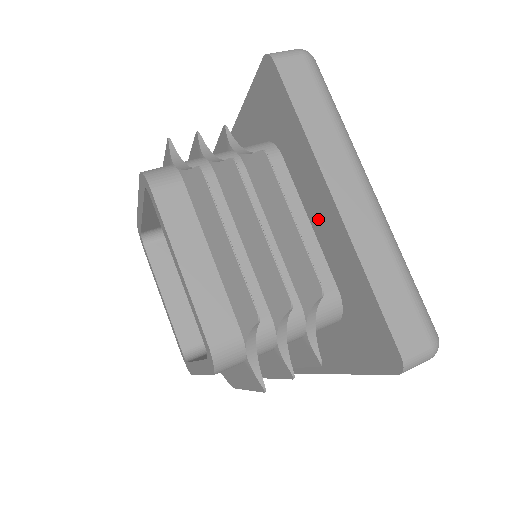
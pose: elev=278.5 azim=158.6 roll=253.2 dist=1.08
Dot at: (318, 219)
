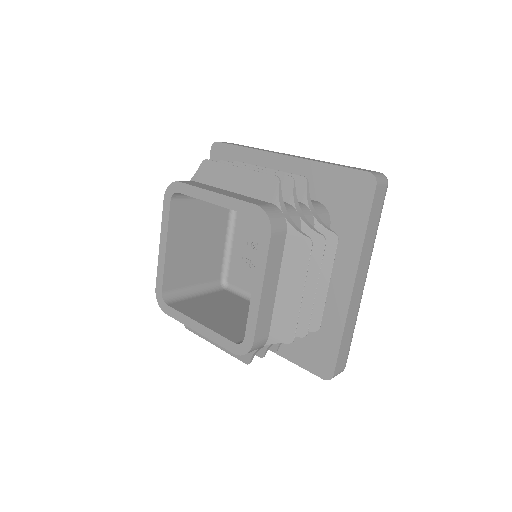
Dot at: (330, 280)
